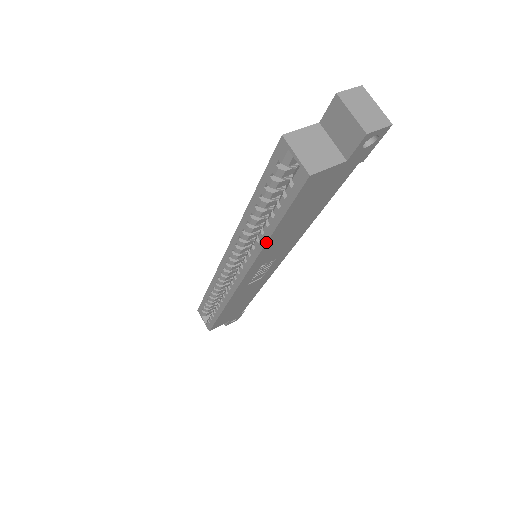
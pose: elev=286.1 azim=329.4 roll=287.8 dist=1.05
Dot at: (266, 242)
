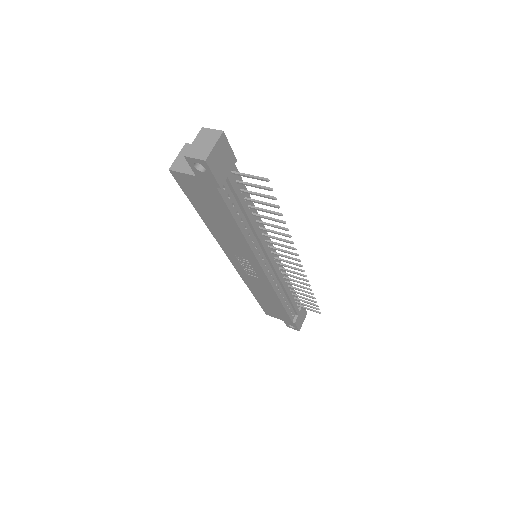
Dot at: (206, 224)
